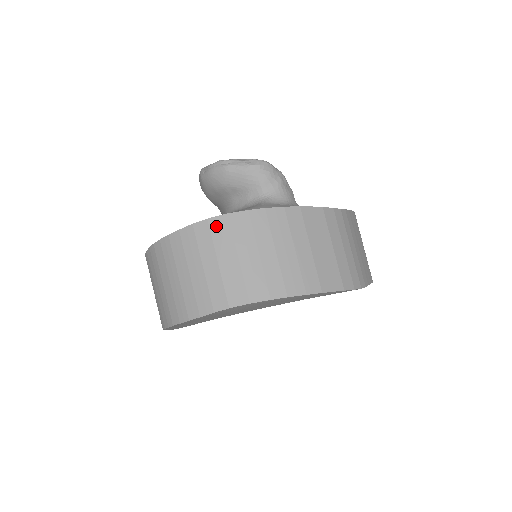
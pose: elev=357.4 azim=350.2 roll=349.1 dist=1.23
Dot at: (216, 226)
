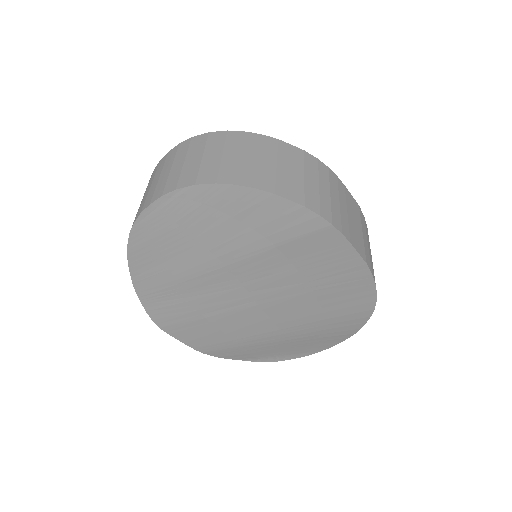
Dot at: (196, 140)
